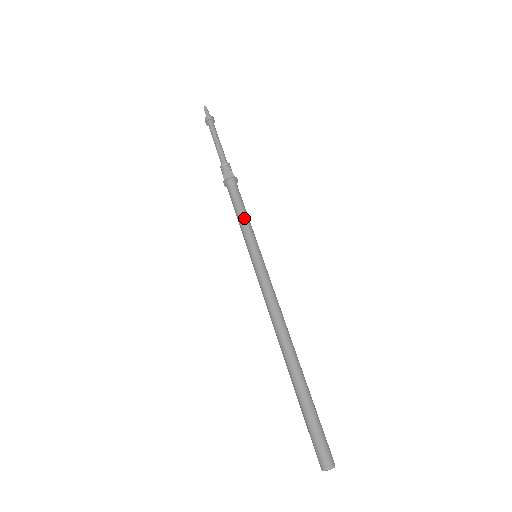
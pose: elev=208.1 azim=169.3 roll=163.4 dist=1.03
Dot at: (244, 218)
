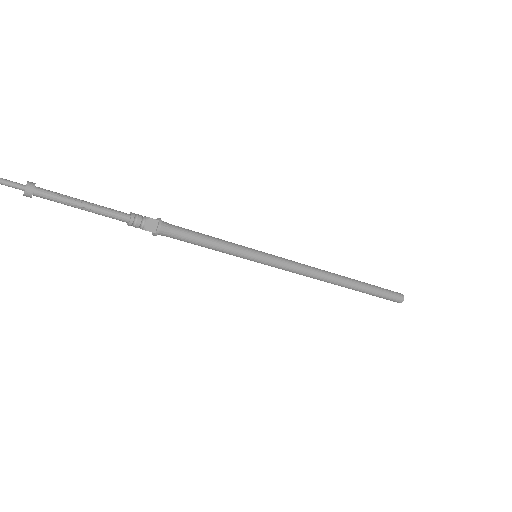
Dot at: (218, 243)
